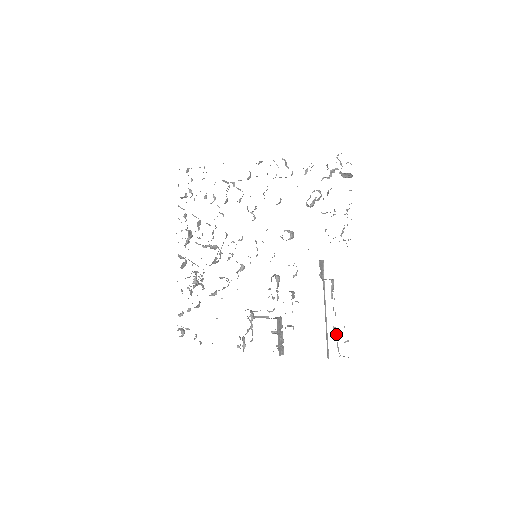
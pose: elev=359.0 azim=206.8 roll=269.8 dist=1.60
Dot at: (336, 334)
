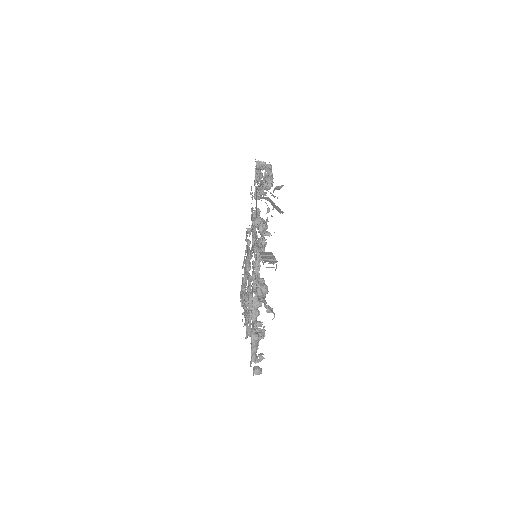
Dot at: occluded
